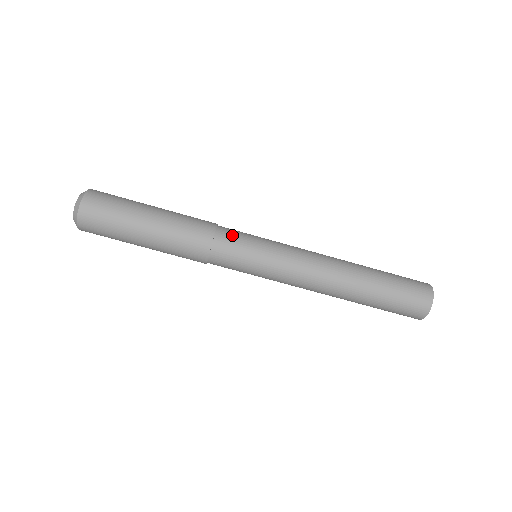
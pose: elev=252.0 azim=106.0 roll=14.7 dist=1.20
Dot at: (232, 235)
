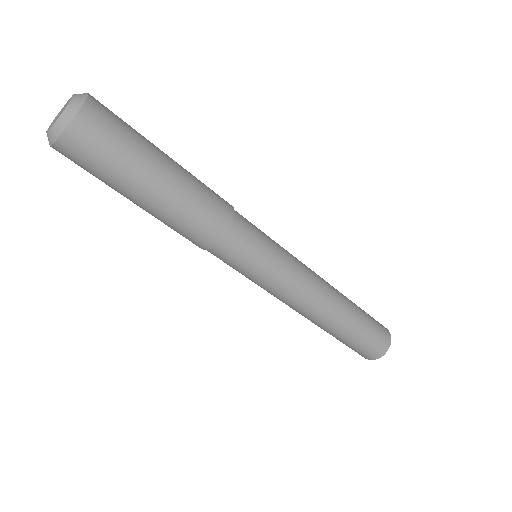
Dot at: (238, 248)
